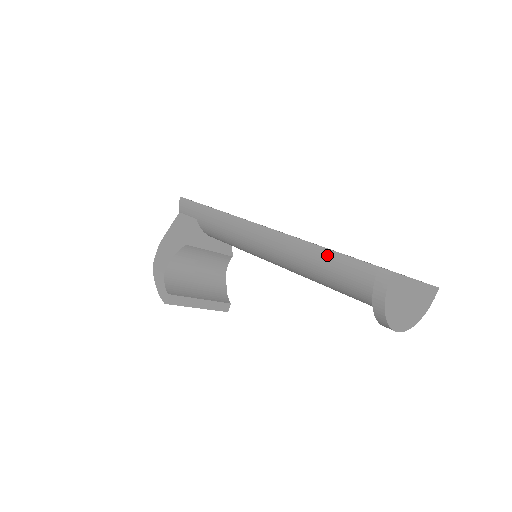
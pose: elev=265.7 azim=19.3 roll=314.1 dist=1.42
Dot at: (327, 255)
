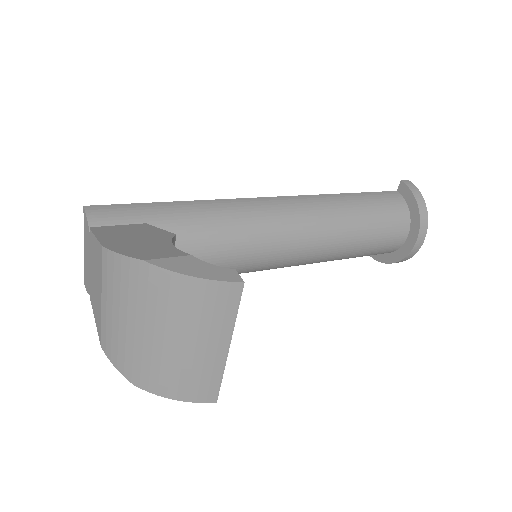
Dot at: (356, 196)
